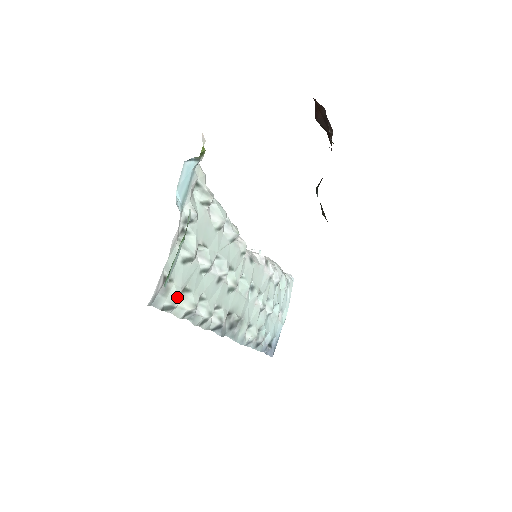
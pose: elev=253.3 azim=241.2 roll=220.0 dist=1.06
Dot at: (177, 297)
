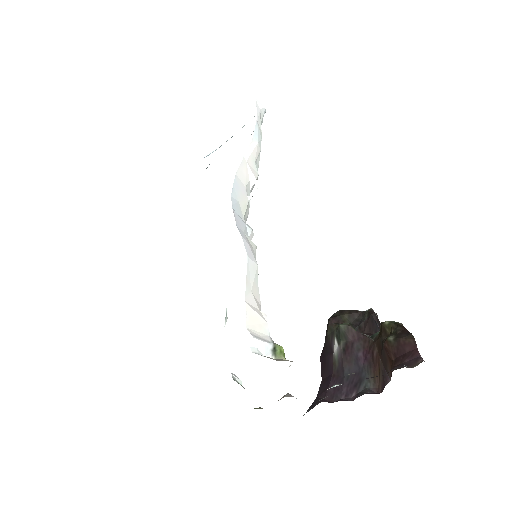
Dot at: occluded
